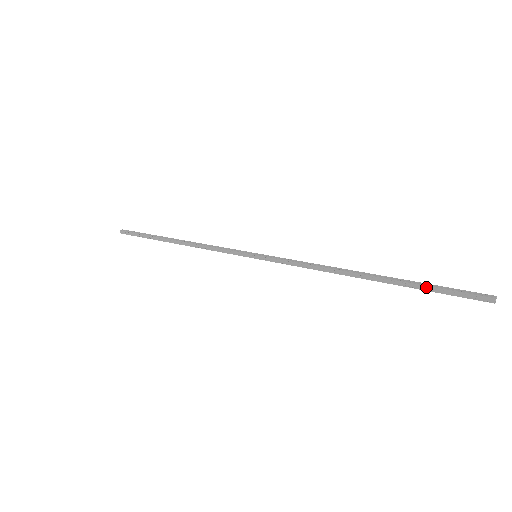
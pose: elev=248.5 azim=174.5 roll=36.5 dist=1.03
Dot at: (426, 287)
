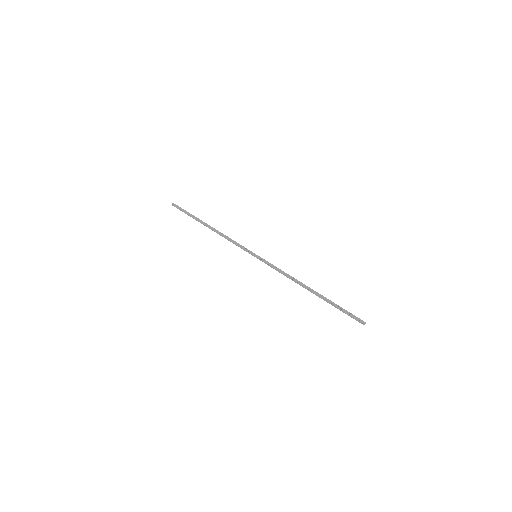
Dot at: (338, 306)
